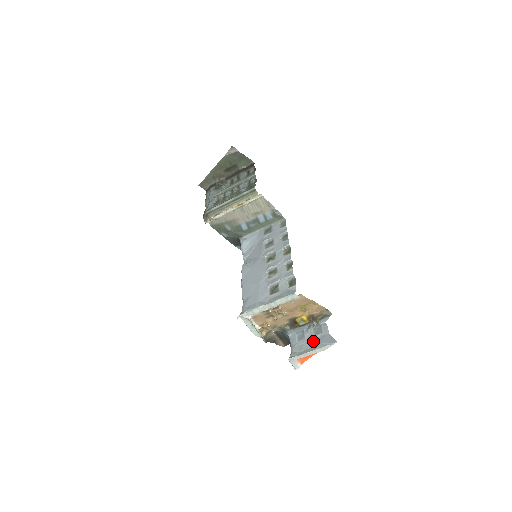
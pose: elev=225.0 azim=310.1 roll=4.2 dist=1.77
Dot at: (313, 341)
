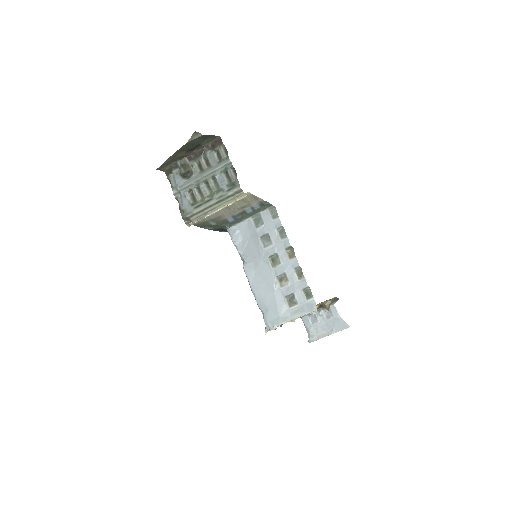
Dot at: (327, 325)
